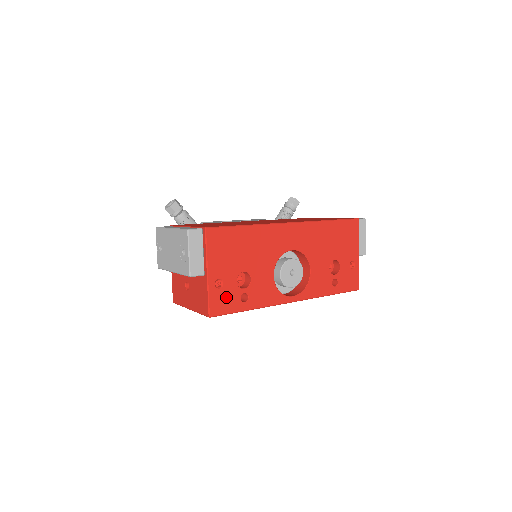
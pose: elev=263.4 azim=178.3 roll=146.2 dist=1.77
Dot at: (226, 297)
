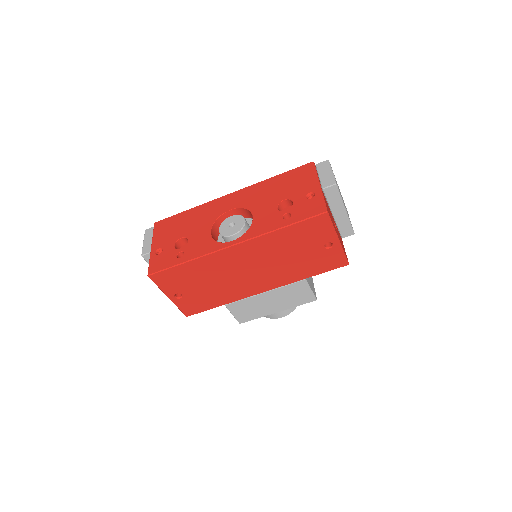
Dot at: (164, 259)
